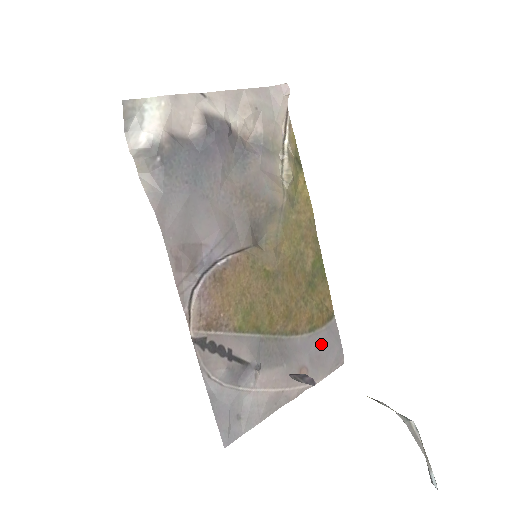
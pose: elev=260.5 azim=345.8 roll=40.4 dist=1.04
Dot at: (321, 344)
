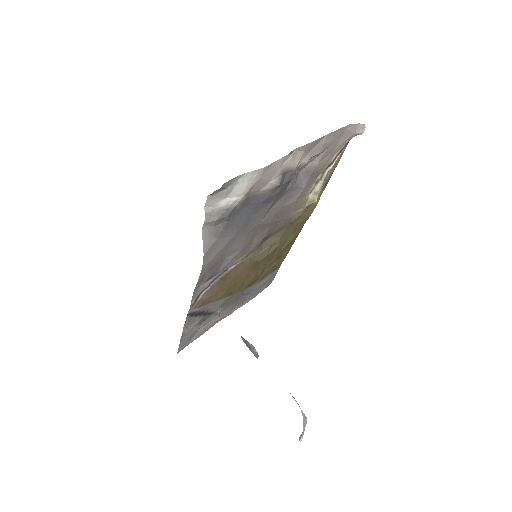
Dot at: (262, 284)
